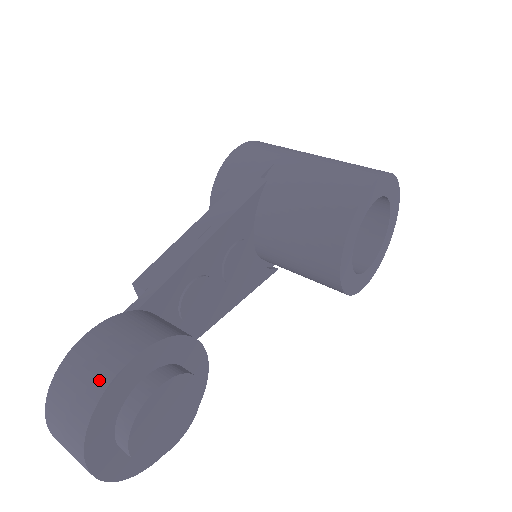
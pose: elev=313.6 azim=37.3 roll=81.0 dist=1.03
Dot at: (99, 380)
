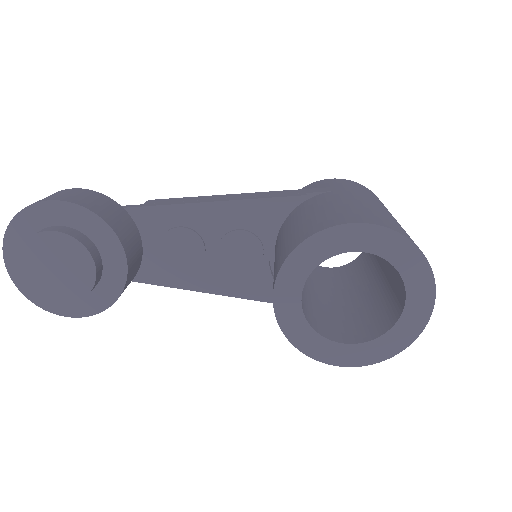
Dot at: (39, 201)
